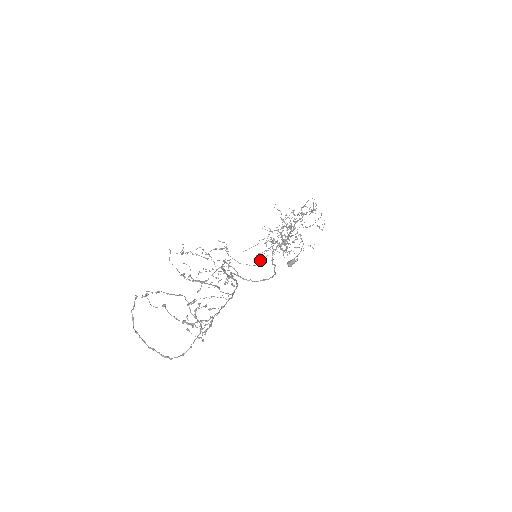
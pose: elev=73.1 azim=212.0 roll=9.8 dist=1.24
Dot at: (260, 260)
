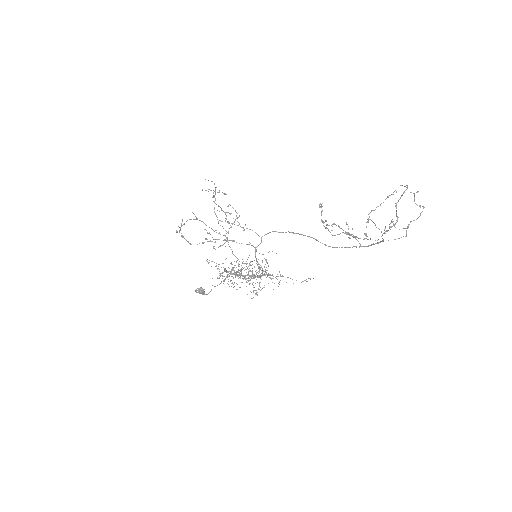
Dot at: occluded
